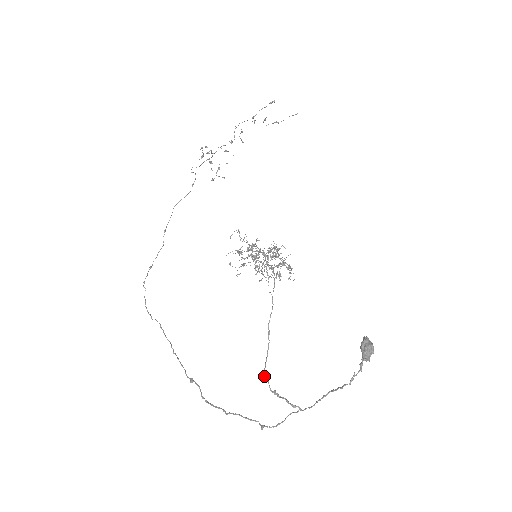
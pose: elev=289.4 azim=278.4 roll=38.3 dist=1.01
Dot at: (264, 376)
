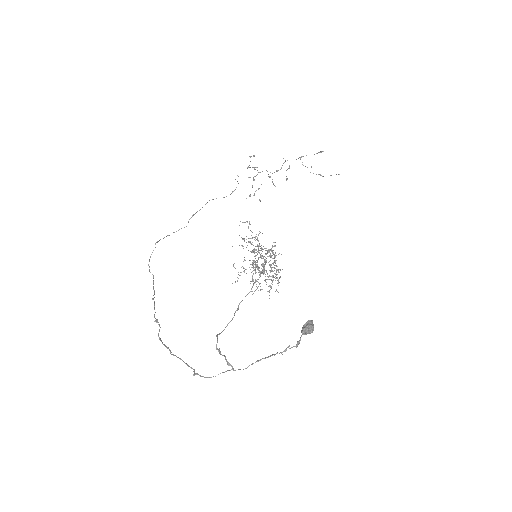
Dot at: (216, 336)
